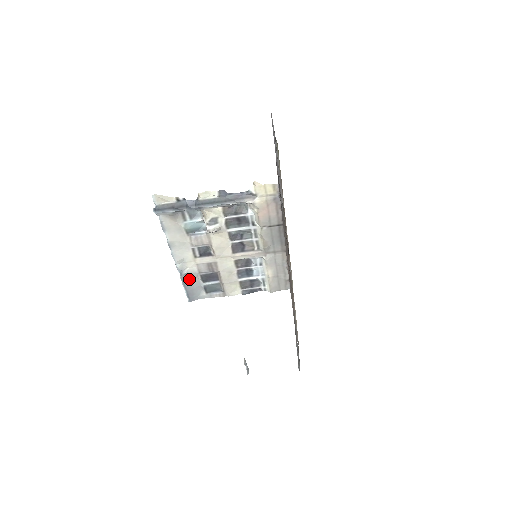
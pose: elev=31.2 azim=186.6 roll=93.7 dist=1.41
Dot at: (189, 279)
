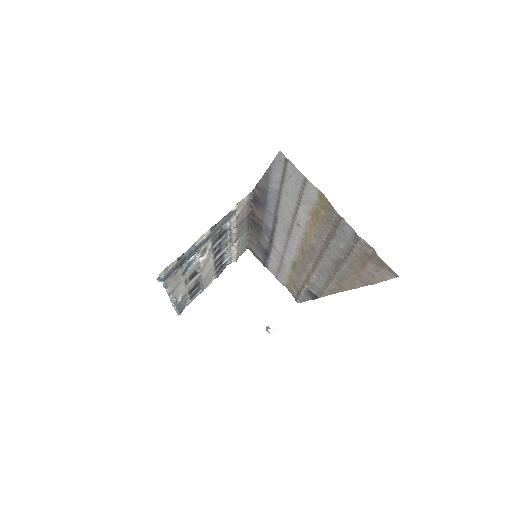
Dot at: (180, 302)
